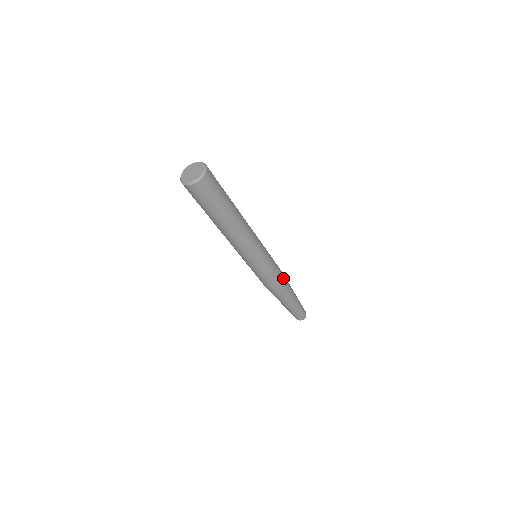
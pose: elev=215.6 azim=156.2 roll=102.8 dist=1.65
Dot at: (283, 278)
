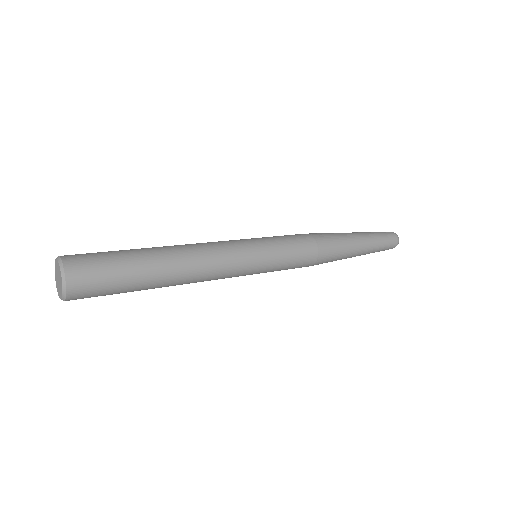
Dot at: (311, 265)
